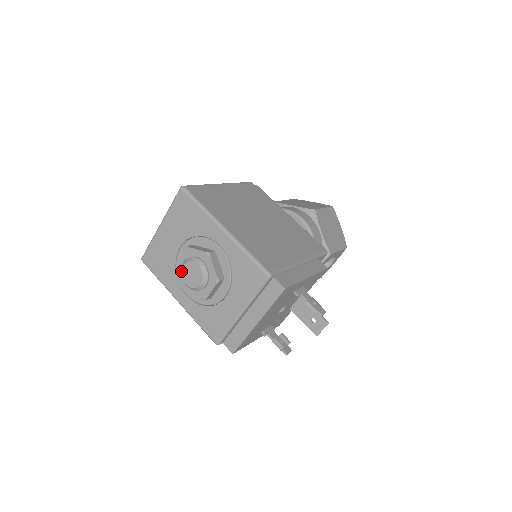
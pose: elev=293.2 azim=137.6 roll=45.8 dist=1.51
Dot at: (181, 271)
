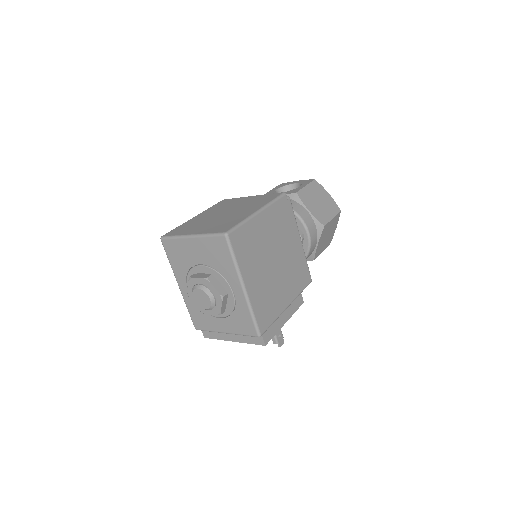
Dot at: (194, 290)
